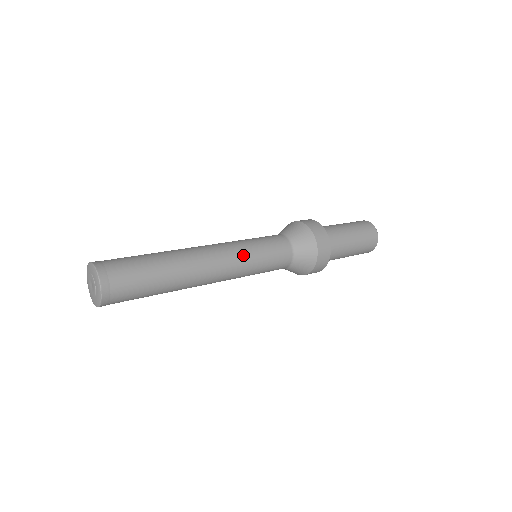
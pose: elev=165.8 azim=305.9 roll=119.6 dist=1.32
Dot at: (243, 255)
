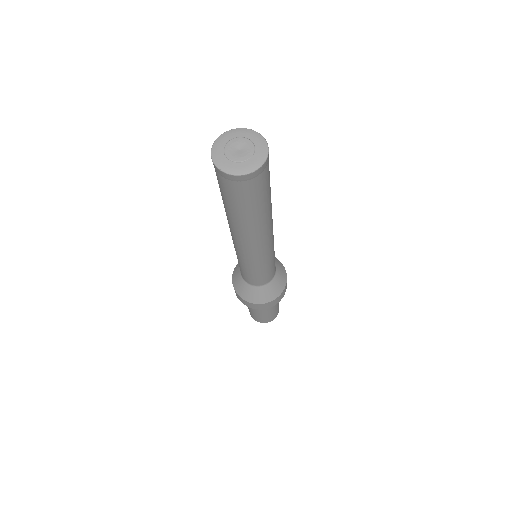
Dot at: (273, 247)
